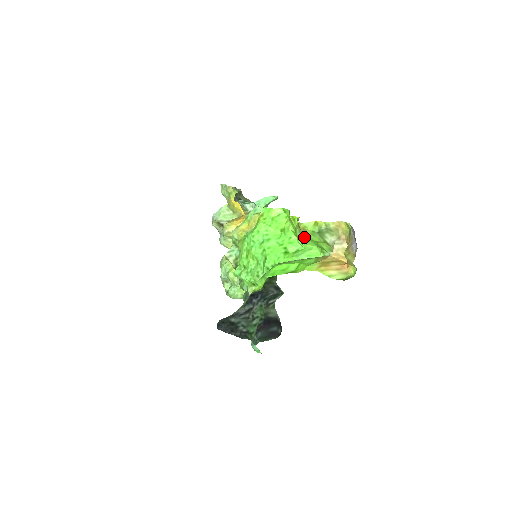
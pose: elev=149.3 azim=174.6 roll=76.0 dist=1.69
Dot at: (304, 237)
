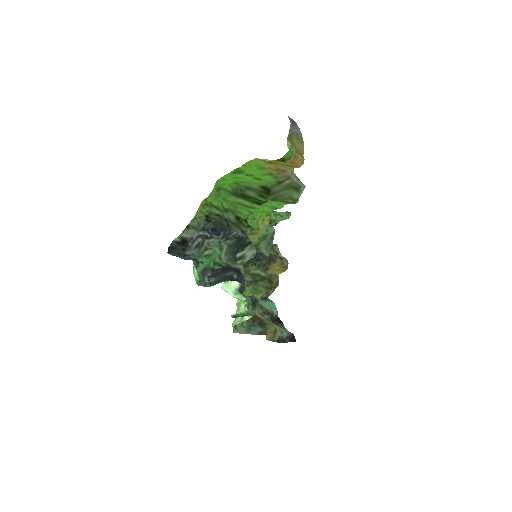
Dot at: occluded
